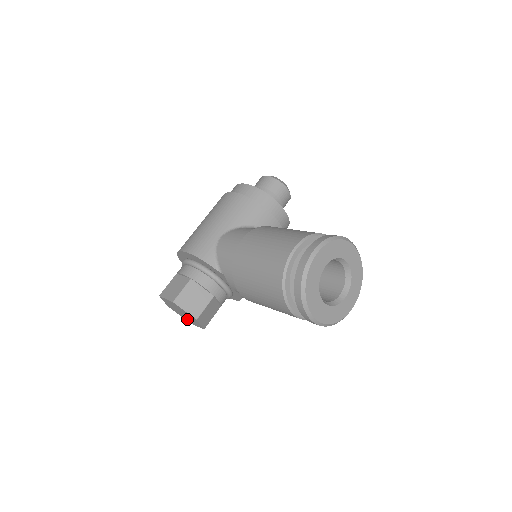
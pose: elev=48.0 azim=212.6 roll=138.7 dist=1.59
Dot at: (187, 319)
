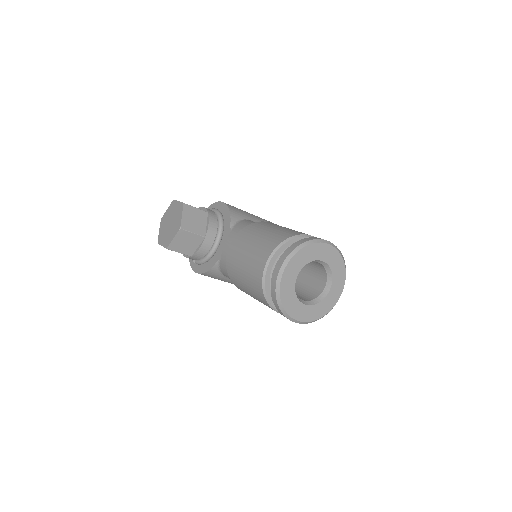
Dot at: (163, 236)
